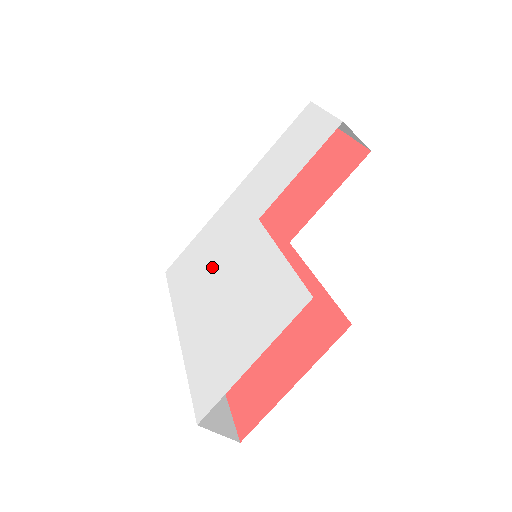
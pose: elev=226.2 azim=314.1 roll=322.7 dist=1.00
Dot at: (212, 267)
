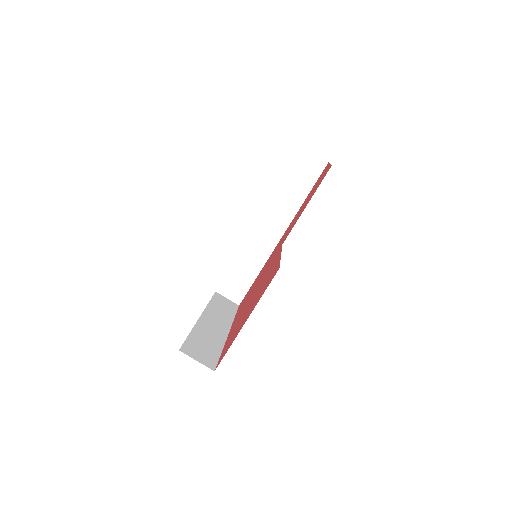
Dot at: occluded
